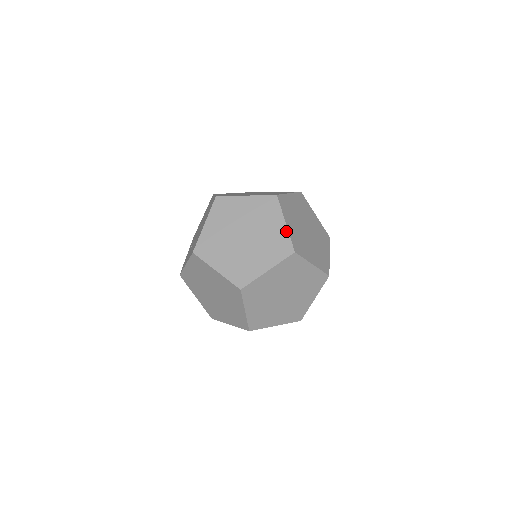
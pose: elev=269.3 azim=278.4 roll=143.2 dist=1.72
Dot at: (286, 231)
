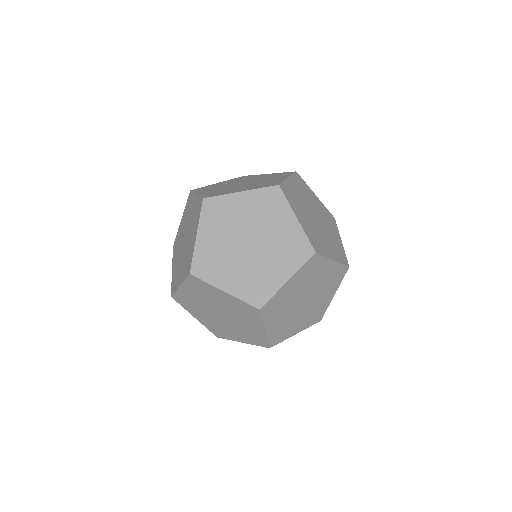
Dot at: (278, 287)
